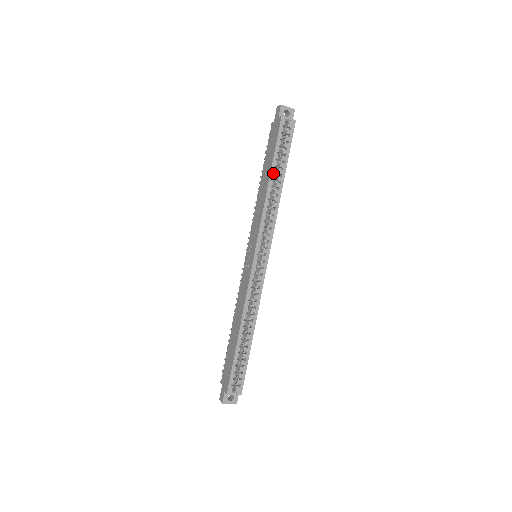
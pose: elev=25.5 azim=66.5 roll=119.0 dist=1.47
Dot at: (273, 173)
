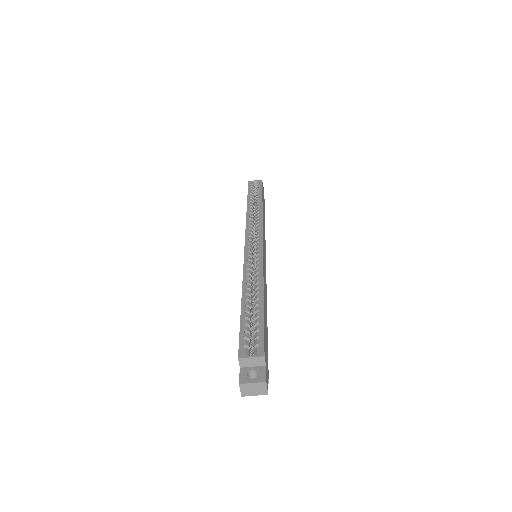
Dot at: occluded
